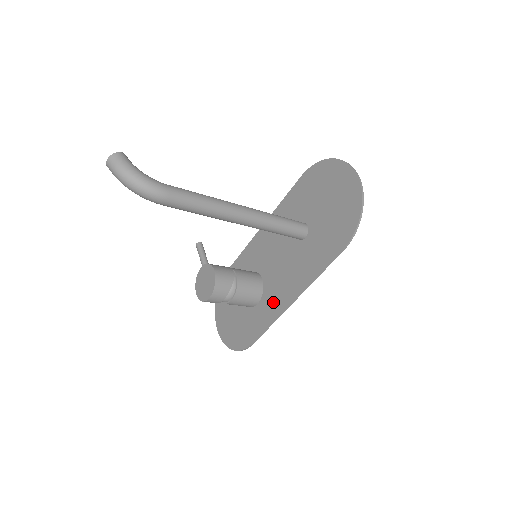
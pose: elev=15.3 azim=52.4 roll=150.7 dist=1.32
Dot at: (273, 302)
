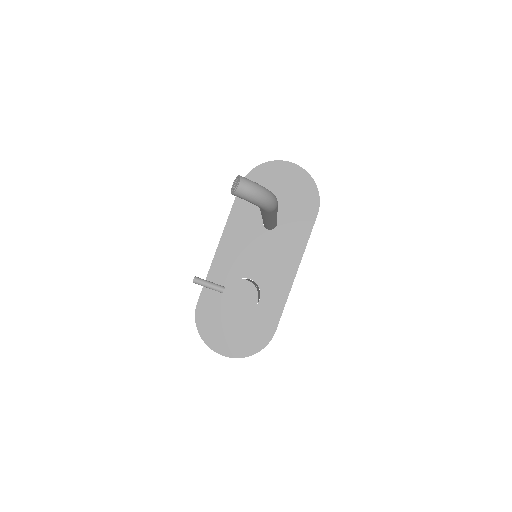
Dot at: (277, 287)
